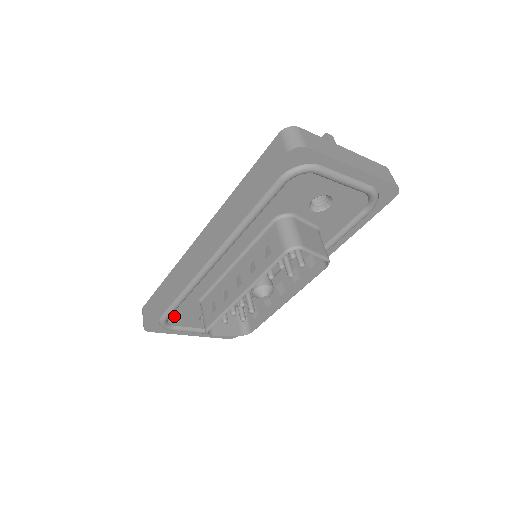
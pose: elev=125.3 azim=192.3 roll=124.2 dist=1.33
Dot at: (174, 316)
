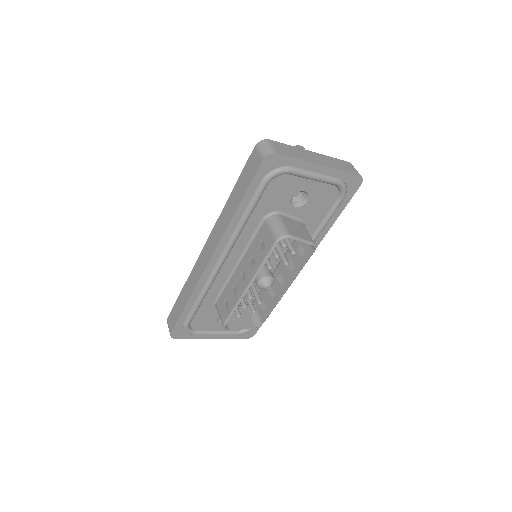
Dot at: (195, 321)
